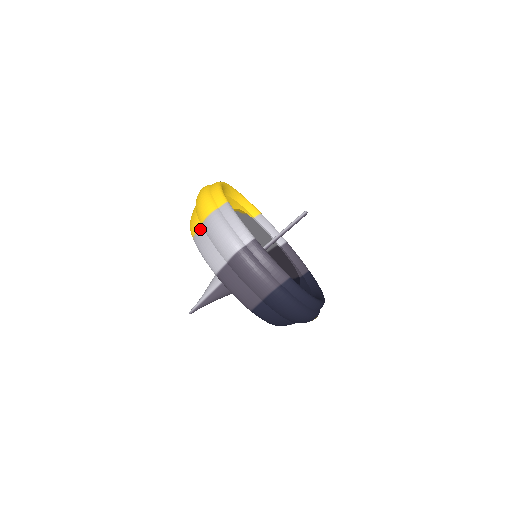
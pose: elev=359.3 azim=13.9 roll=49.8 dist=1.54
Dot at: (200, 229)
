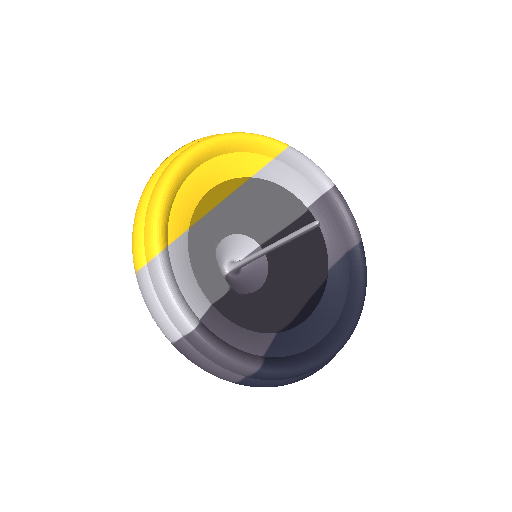
Dot at: occluded
